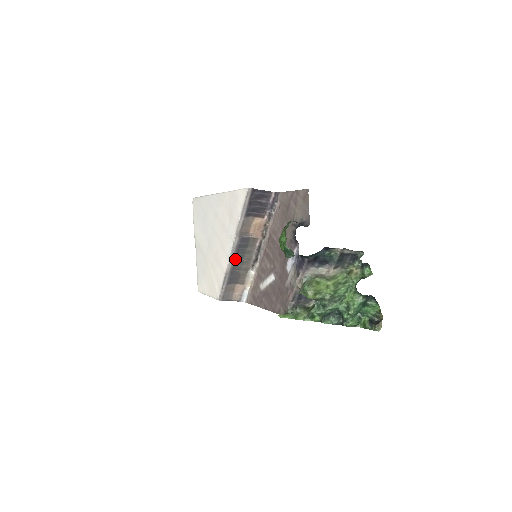
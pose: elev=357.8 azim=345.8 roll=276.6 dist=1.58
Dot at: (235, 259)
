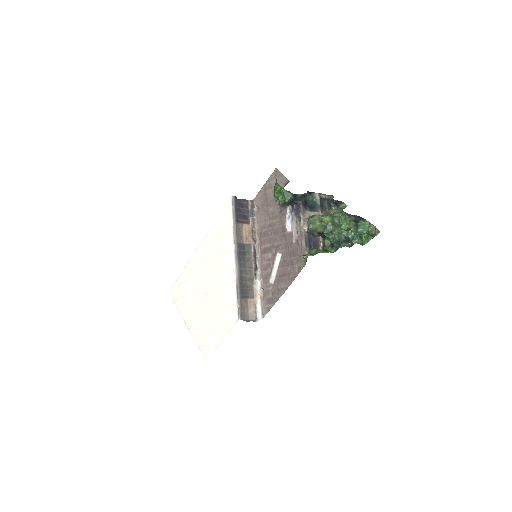
Dot at: (239, 268)
